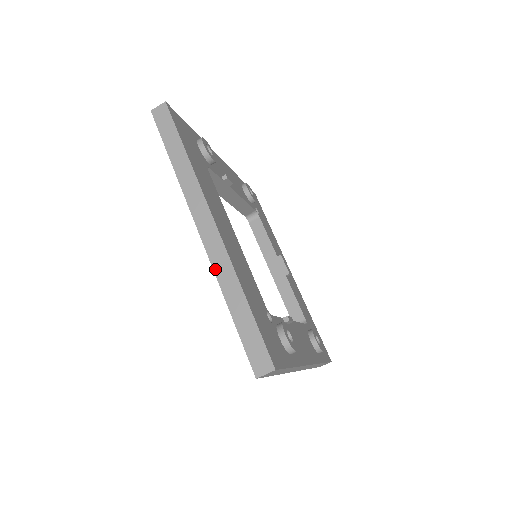
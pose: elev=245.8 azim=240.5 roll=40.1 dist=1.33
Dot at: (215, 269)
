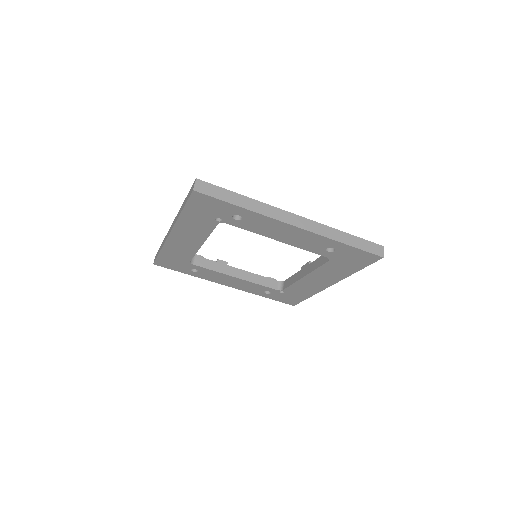
Dot at: (175, 222)
